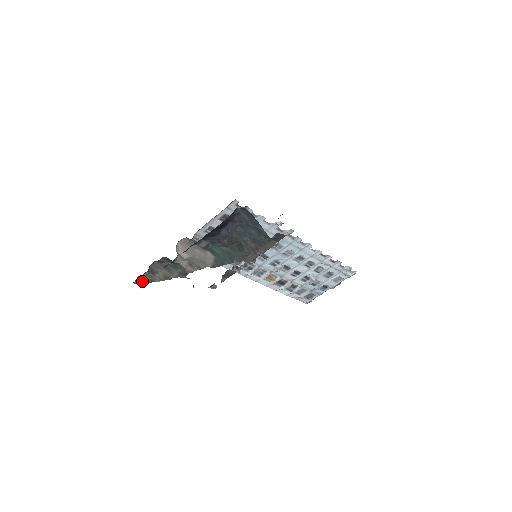
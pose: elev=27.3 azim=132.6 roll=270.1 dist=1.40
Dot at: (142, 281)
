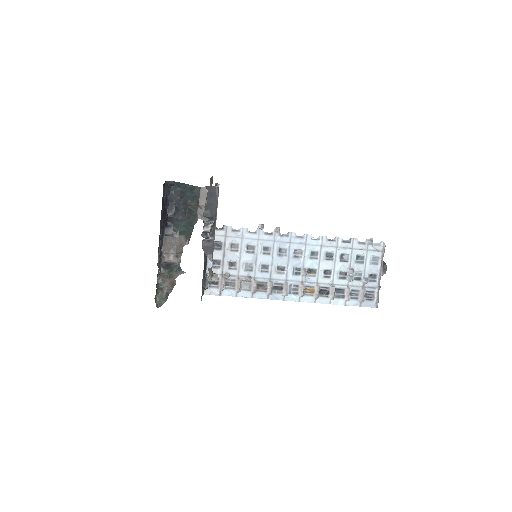
Dot at: (162, 302)
